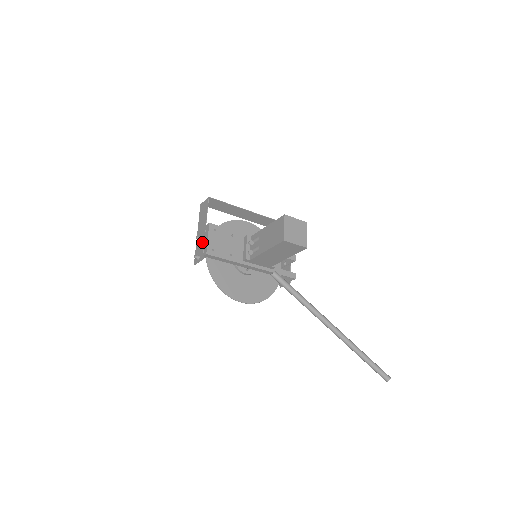
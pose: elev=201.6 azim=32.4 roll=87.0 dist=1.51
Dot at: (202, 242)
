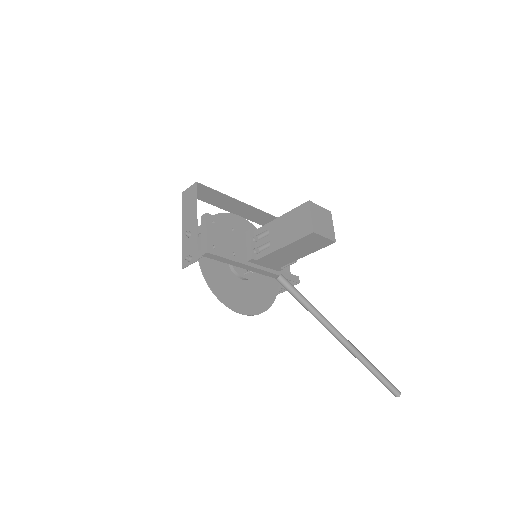
Dot at: (193, 238)
